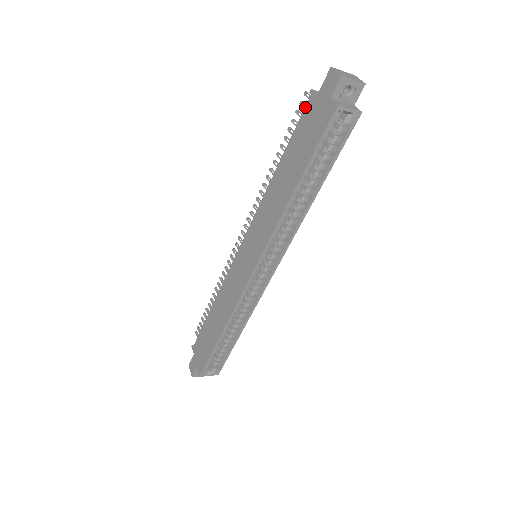
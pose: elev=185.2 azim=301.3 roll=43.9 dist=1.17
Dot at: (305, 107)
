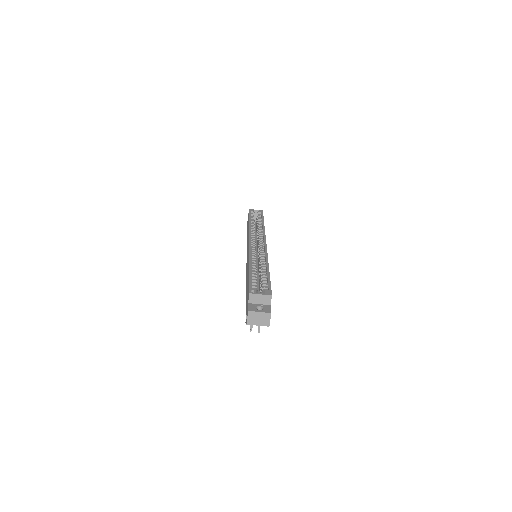
Dot at: occluded
